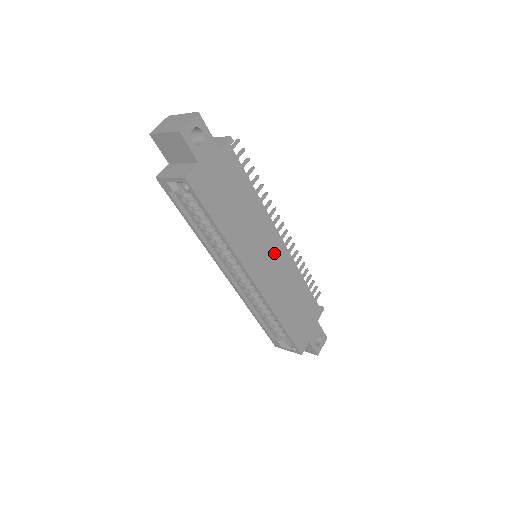
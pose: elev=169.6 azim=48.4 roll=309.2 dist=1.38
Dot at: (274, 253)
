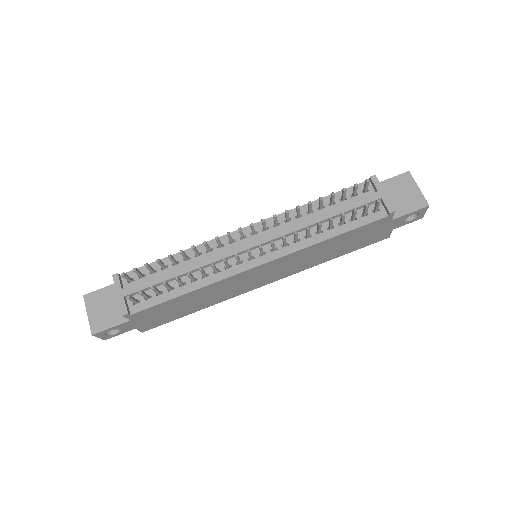
Dot at: (262, 271)
